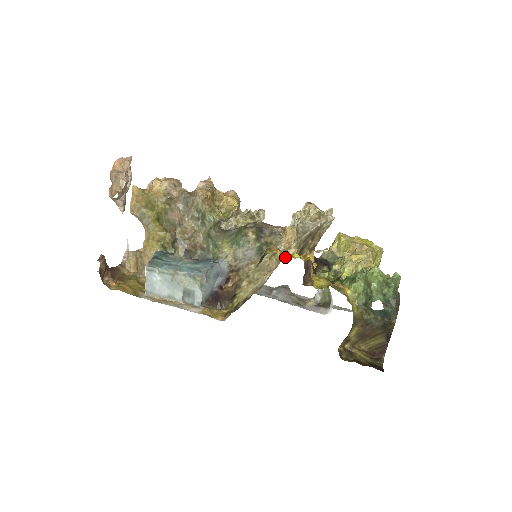
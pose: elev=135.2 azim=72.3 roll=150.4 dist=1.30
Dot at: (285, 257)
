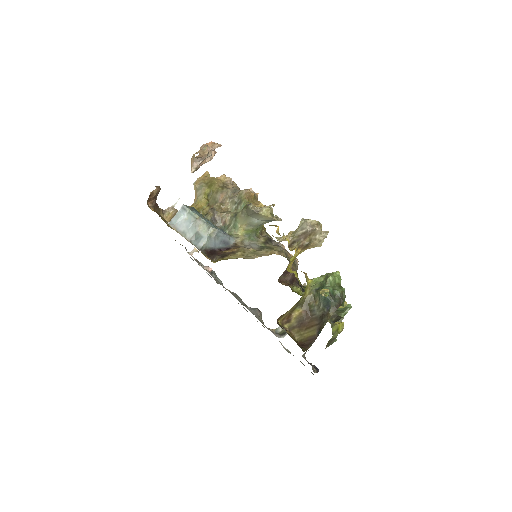
Dot at: (280, 235)
